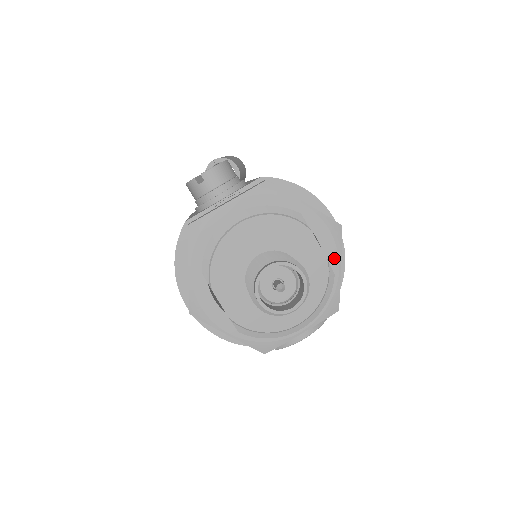
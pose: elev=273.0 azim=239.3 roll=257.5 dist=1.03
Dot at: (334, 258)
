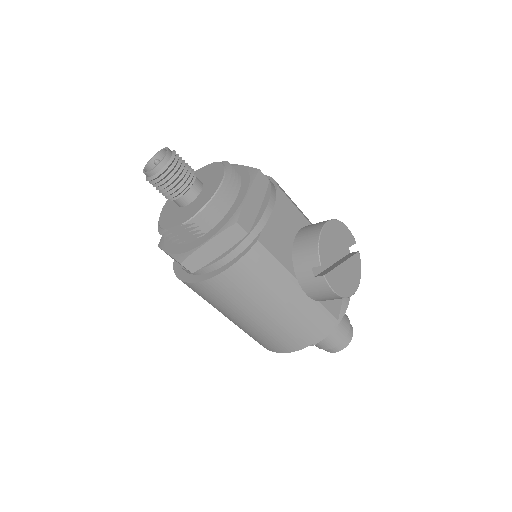
Dot at: occluded
